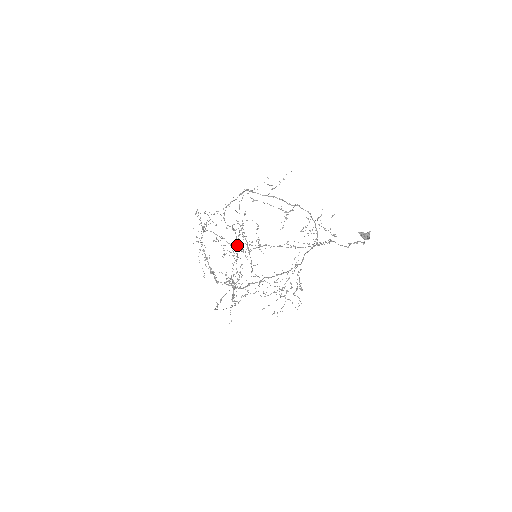
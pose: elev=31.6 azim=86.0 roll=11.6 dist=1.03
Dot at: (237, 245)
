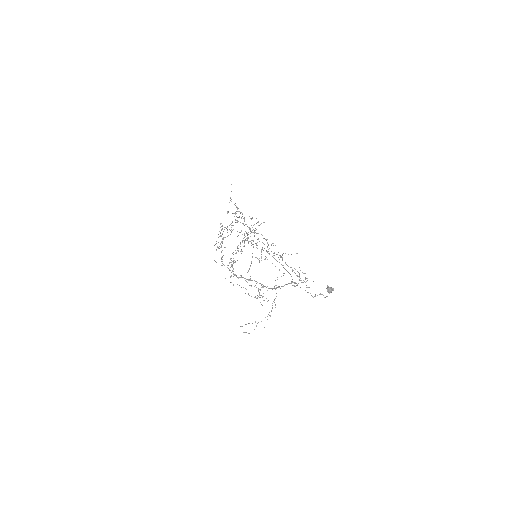
Dot at: (247, 235)
